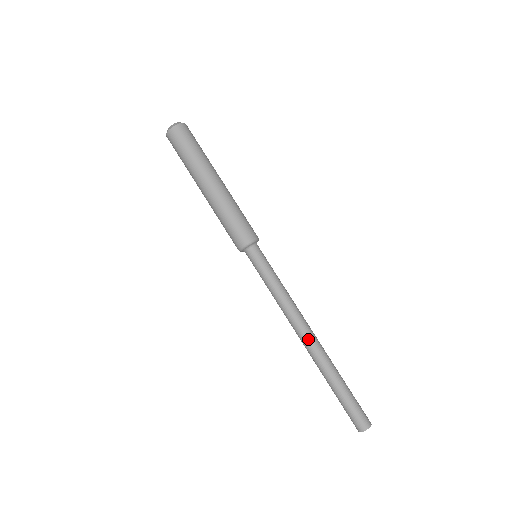
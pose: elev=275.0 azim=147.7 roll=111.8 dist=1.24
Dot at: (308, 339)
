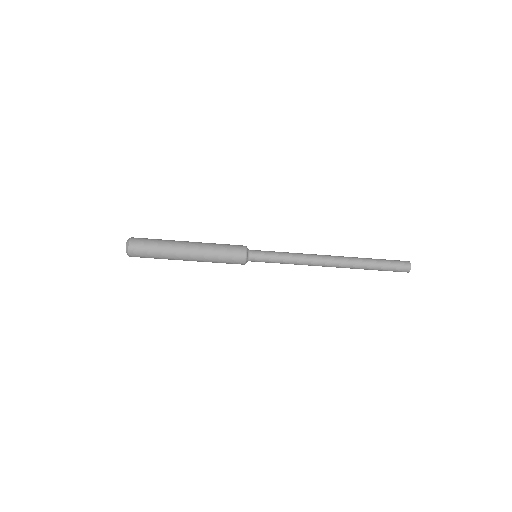
Dot at: (332, 265)
